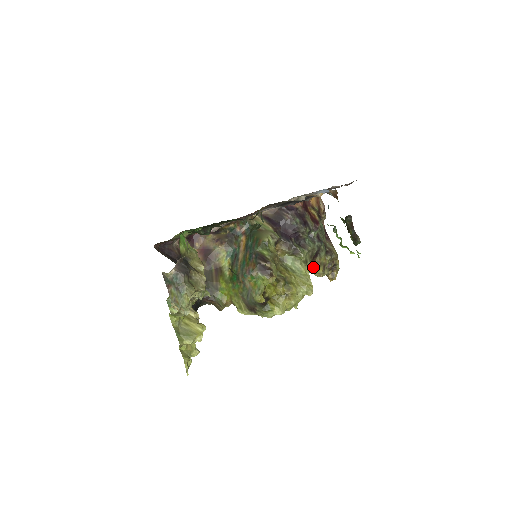
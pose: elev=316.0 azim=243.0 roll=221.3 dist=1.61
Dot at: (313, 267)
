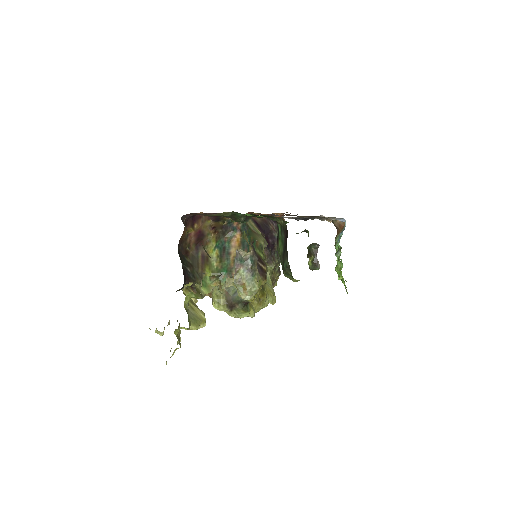
Dot at: occluded
